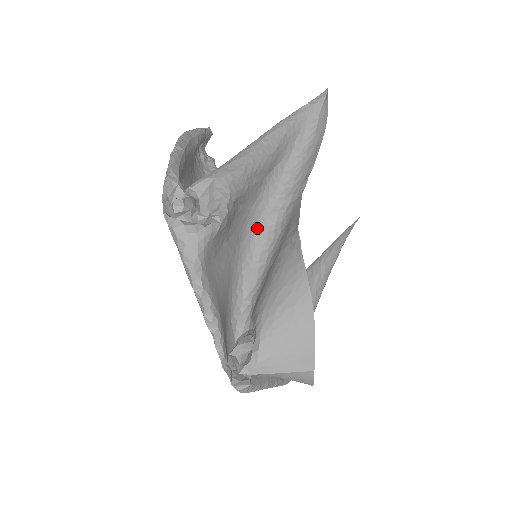
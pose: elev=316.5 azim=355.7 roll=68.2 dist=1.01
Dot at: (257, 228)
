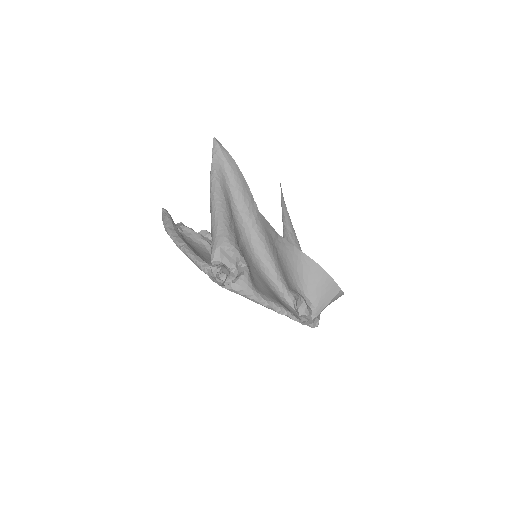
Dot at: (251, 246)
